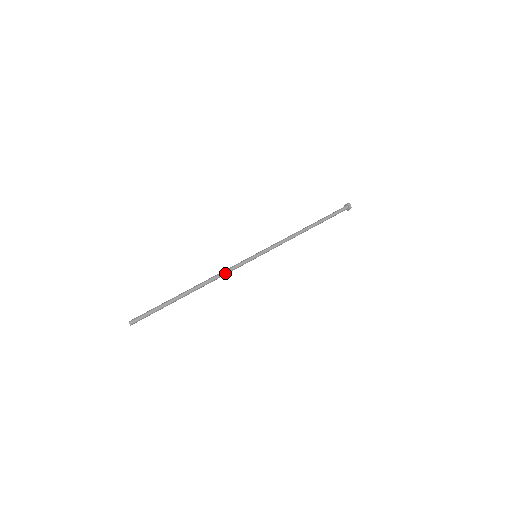
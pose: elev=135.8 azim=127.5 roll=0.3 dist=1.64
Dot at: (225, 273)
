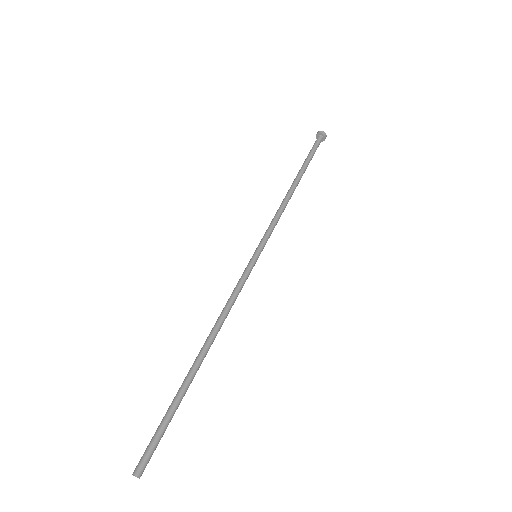
Dot at: (232, 305)
